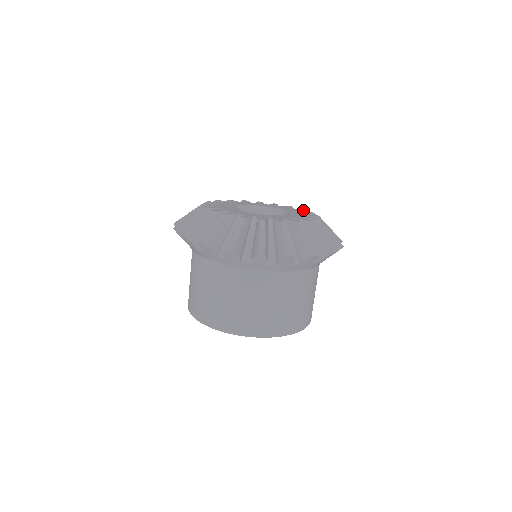
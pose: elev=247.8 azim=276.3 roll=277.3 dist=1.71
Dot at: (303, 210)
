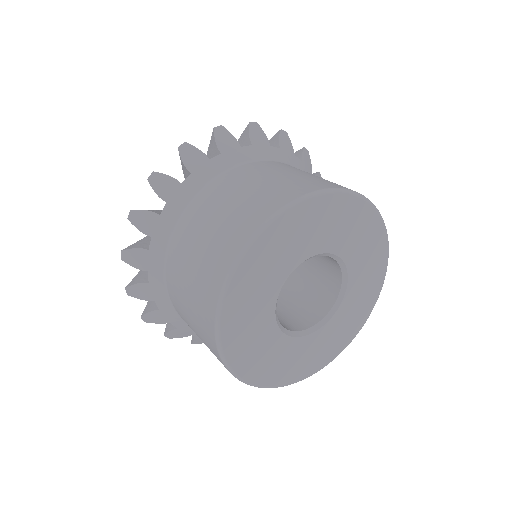
Dot at: occluded
